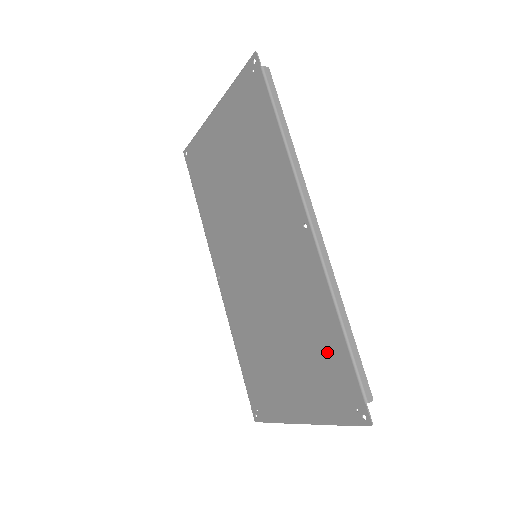
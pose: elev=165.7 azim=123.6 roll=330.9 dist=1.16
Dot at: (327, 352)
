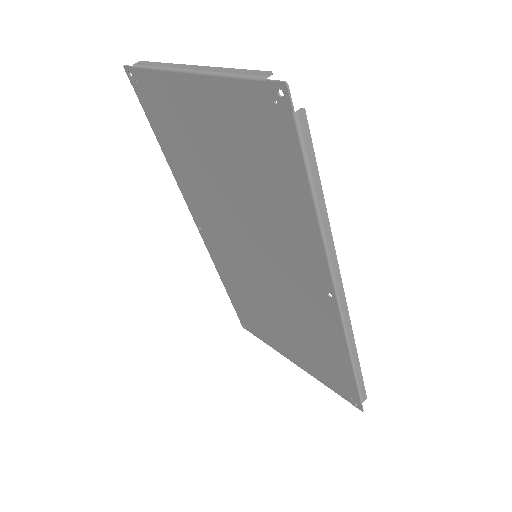
Dot at: (332, 363)
